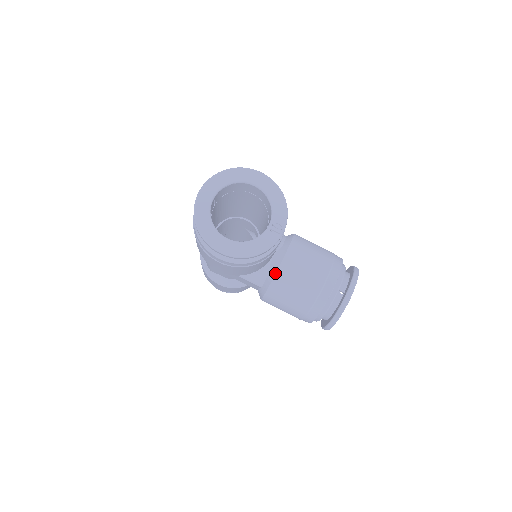
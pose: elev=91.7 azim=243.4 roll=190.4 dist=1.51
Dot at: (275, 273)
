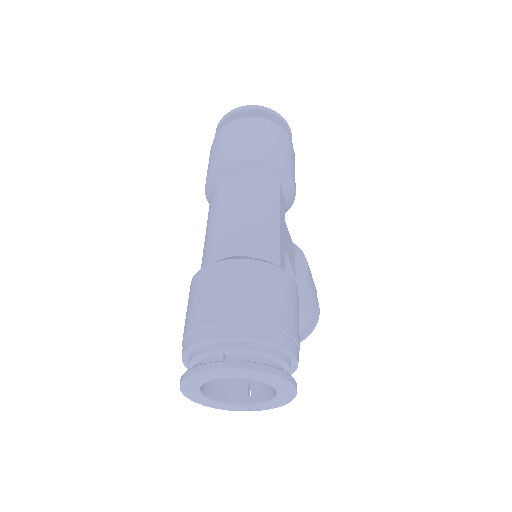
Dot at: occluded
